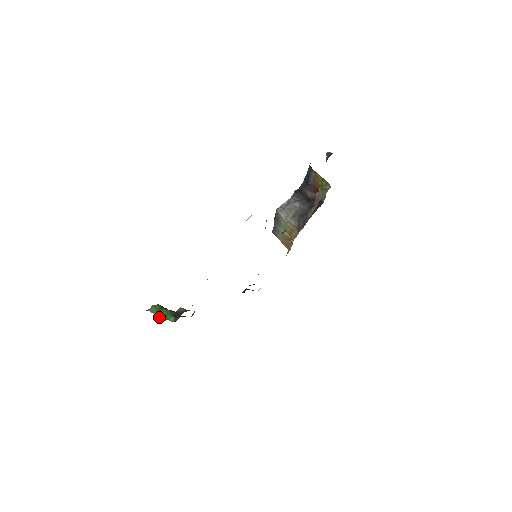
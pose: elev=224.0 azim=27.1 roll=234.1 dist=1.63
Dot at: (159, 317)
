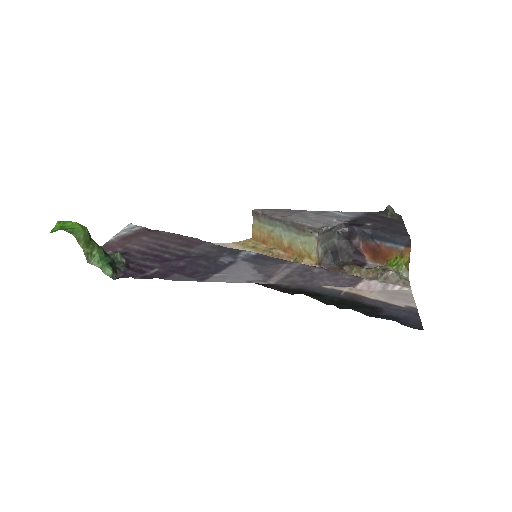
Dot at: (86, 254)
